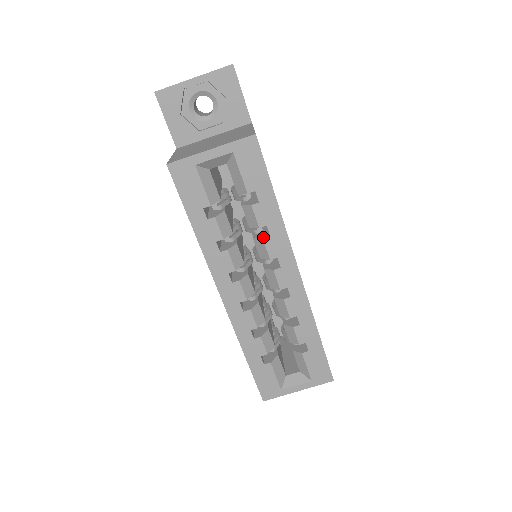
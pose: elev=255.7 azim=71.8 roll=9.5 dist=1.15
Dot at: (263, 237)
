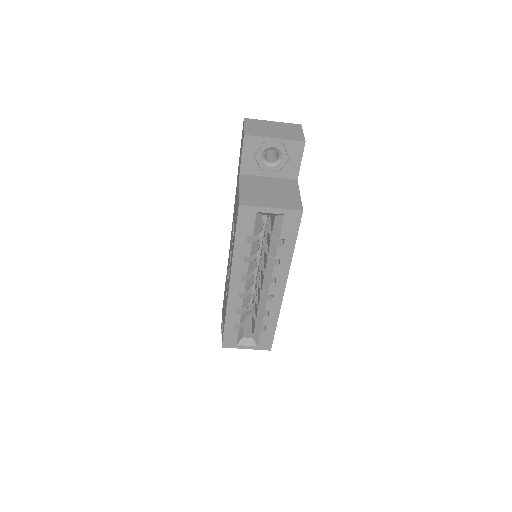
Dot at: (274, 264)
